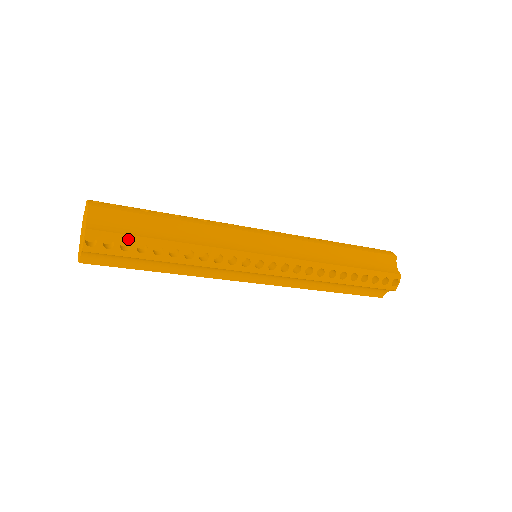
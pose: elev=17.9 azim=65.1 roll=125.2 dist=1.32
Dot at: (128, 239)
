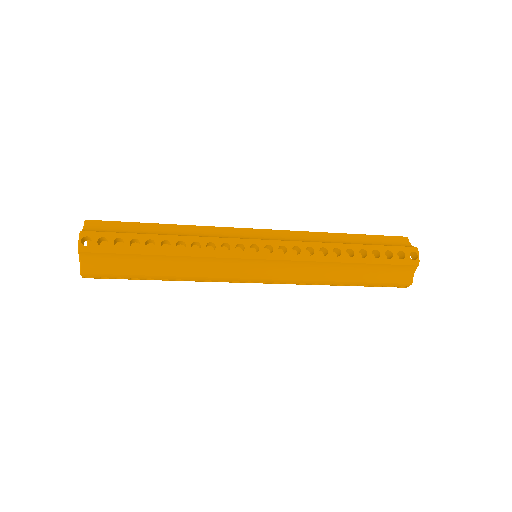
Dot at: (120, 236)
